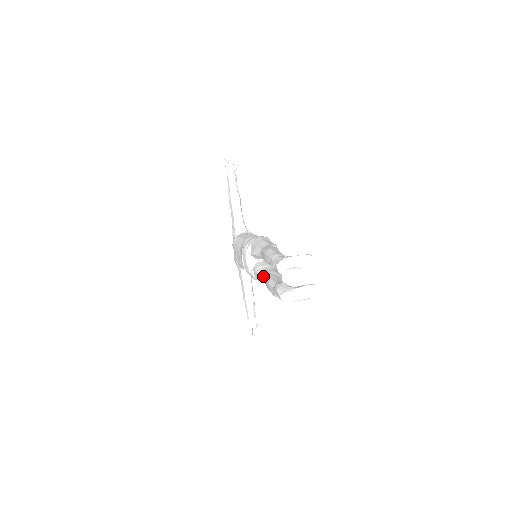
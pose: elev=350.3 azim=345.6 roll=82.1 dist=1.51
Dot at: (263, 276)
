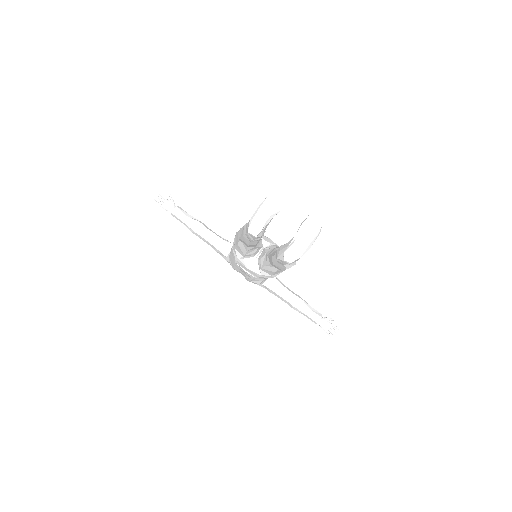
Dot at: (269, 264)
